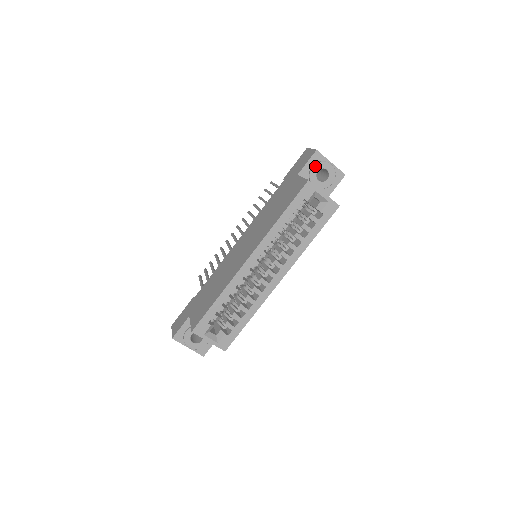
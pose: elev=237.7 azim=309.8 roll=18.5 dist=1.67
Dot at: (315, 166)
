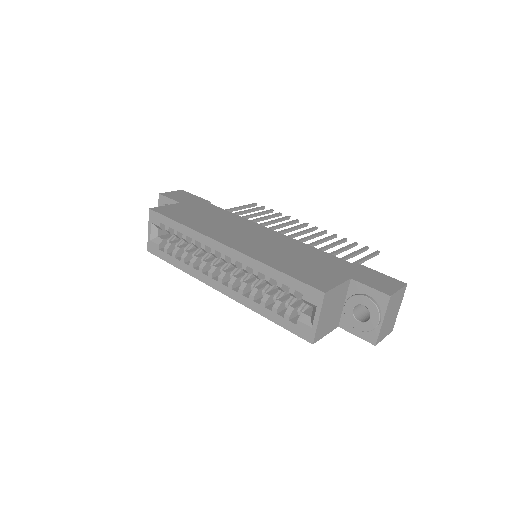
Dot at: (368, 299)
